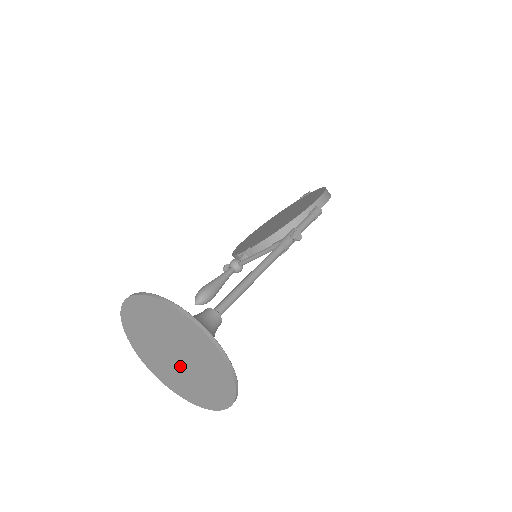
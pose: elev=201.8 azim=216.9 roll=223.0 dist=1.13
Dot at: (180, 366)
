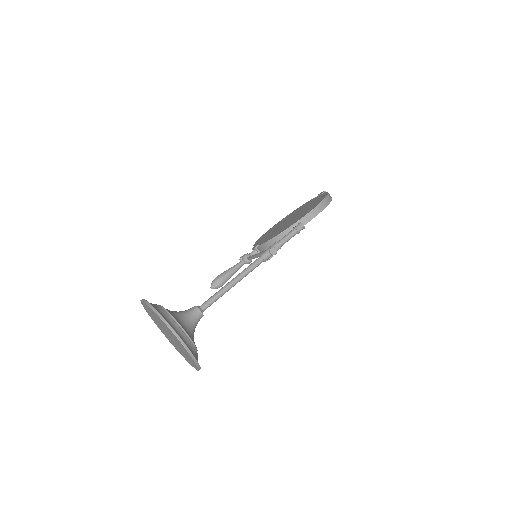
Dot at: occluded
